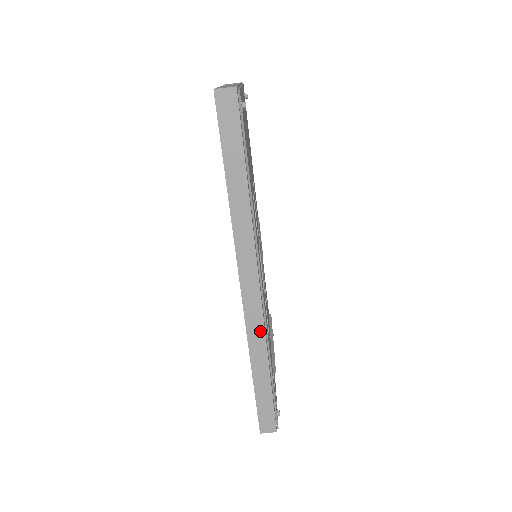
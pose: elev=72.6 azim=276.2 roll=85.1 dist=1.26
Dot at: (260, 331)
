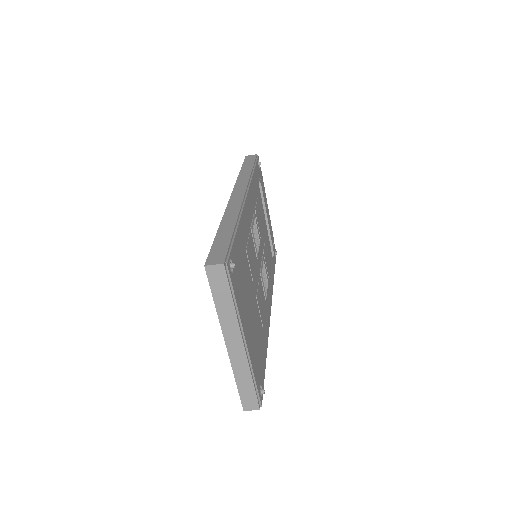
Dot at: occluded
